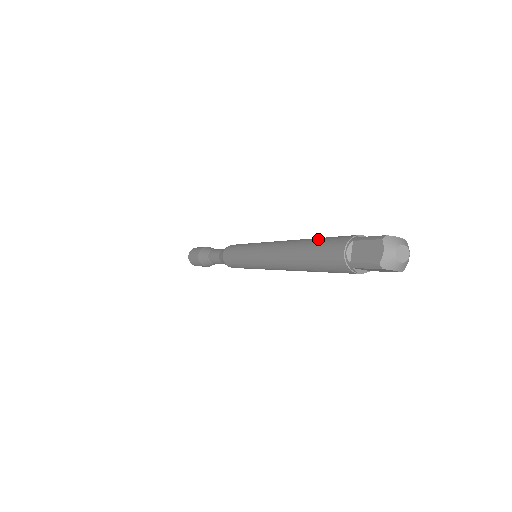
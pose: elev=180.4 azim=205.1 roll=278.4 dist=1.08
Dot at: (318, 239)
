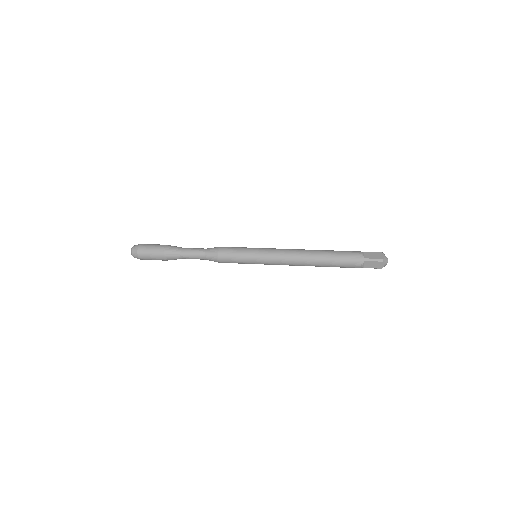
Dot at: (334, 257)
